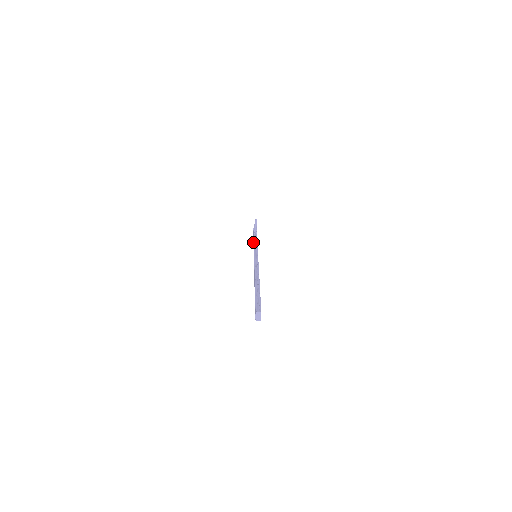
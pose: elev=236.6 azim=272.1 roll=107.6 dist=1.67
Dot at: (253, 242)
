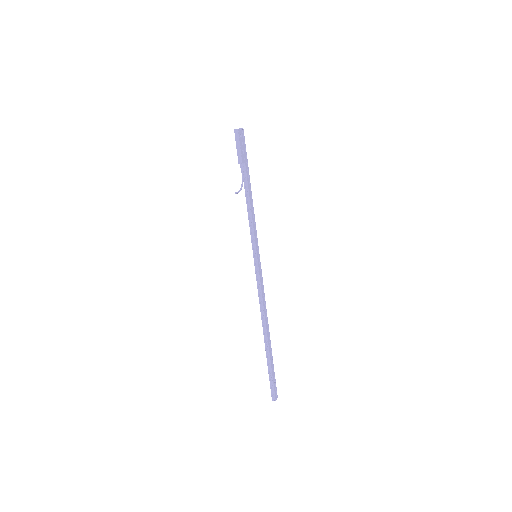
Dot at: (245, 181)
